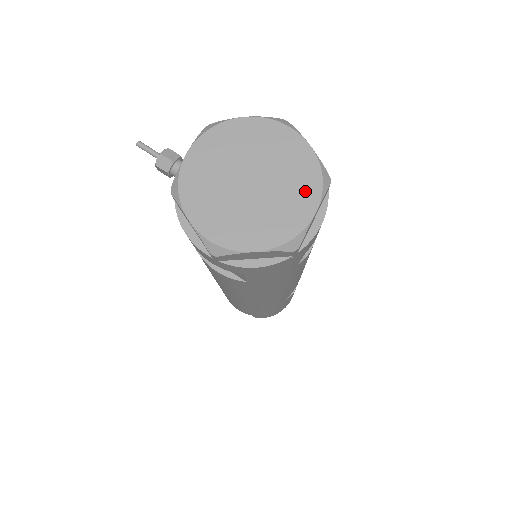
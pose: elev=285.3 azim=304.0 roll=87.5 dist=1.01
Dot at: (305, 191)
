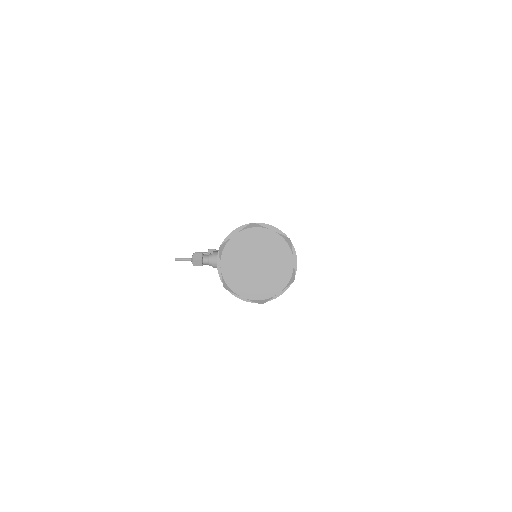
Dot at: (283, 253)
